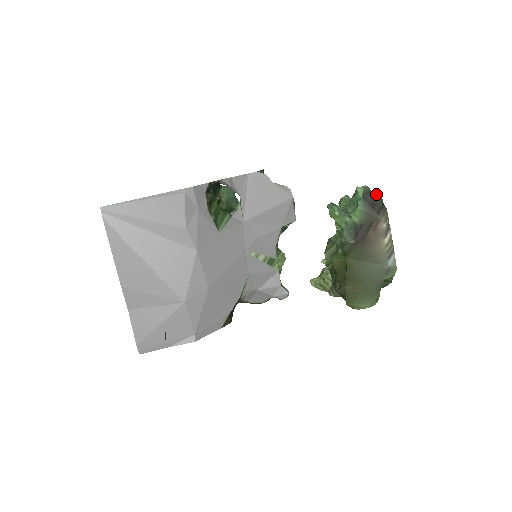
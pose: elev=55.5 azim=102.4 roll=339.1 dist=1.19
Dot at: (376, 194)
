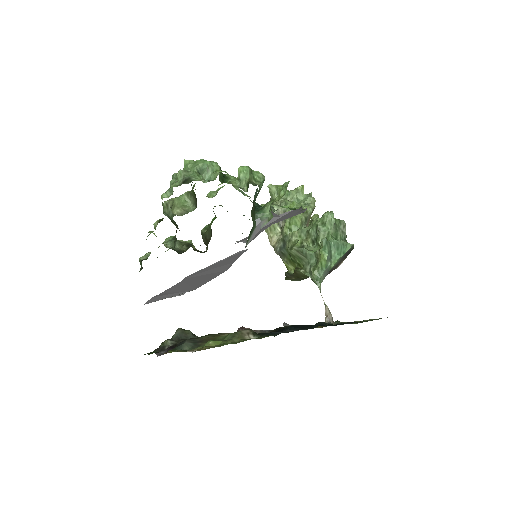
Dot at: occluded
